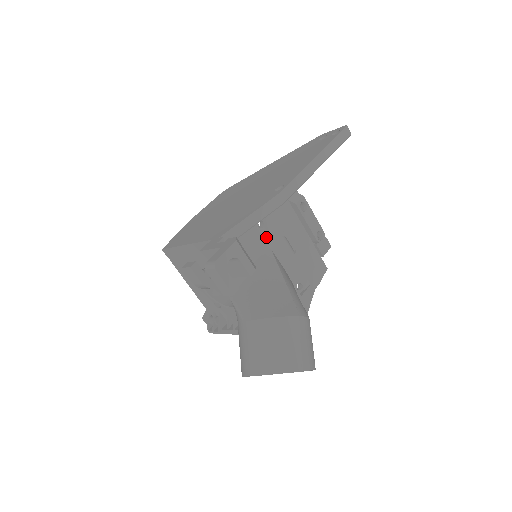
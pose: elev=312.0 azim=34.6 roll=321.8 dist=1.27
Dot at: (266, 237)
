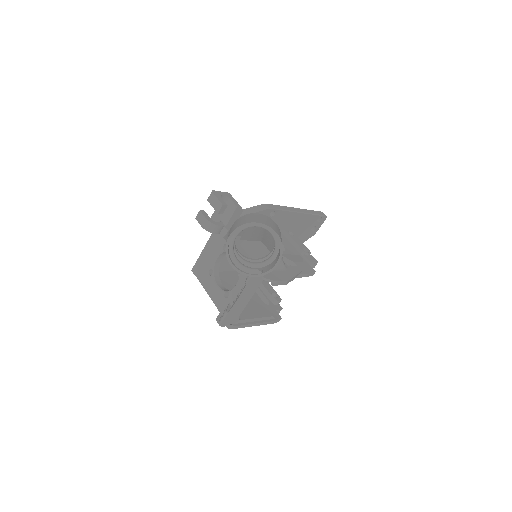
Dot at: occluded
